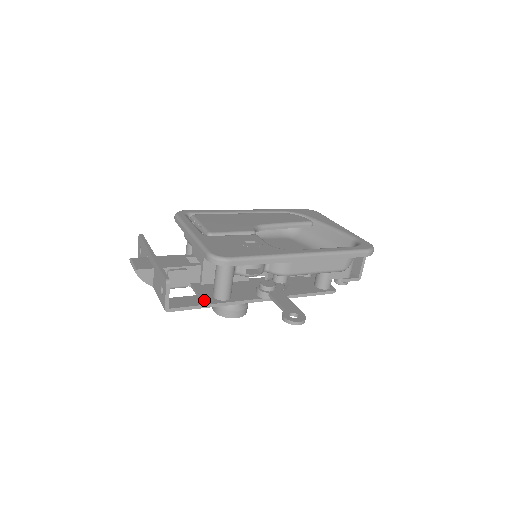
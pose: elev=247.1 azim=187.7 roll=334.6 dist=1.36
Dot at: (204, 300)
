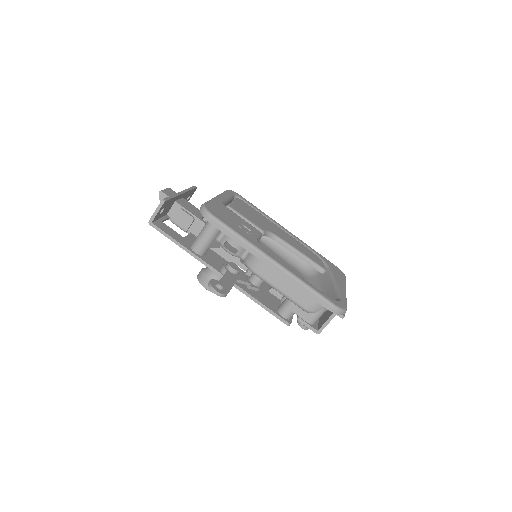
Dot at: (182, 241)
